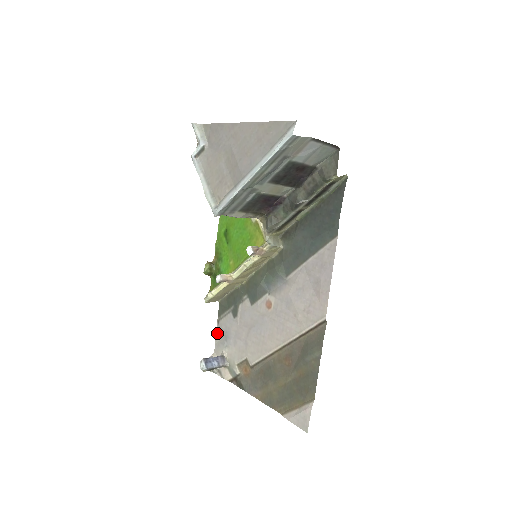
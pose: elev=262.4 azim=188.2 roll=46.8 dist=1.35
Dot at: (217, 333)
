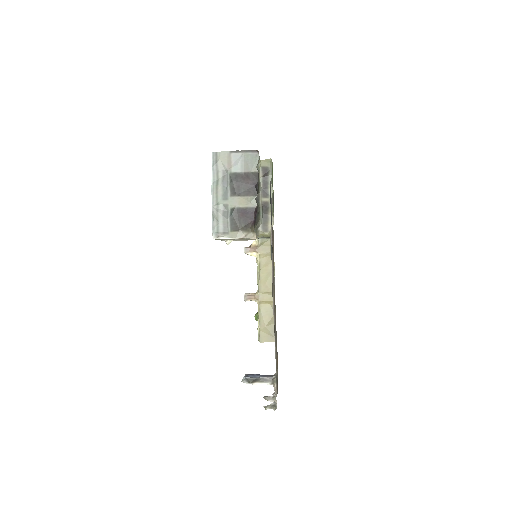
Dot at: occluded
